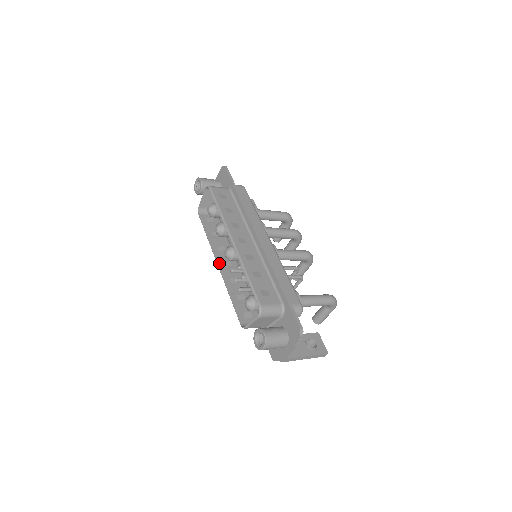
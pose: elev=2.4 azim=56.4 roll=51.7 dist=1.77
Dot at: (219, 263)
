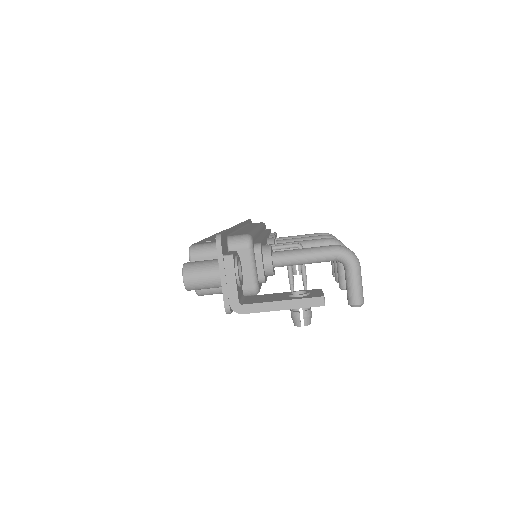
Dot at: occluded
